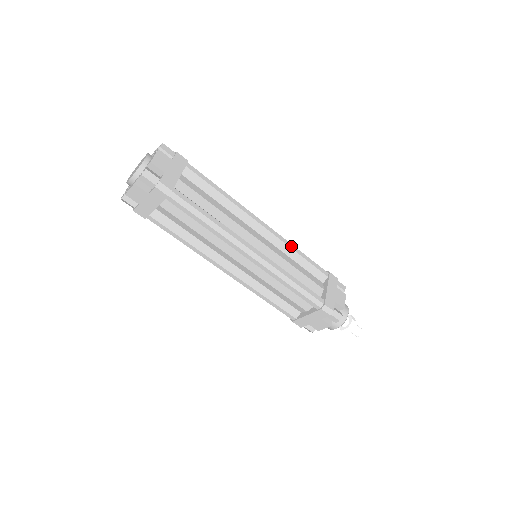
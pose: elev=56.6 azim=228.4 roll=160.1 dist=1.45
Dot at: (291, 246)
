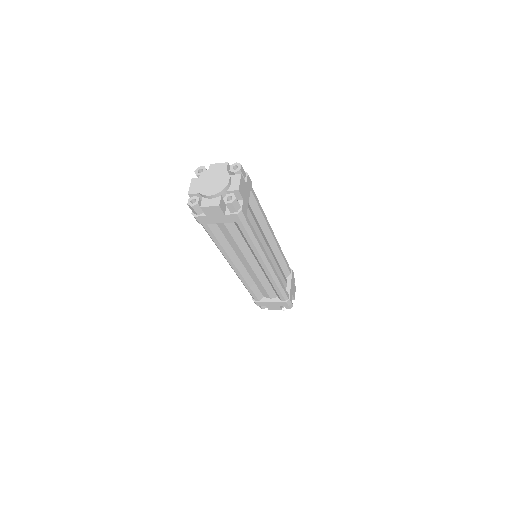
Dot at: (281, 252)
